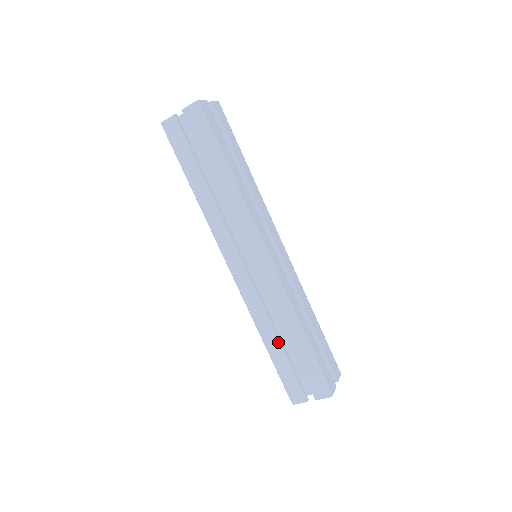
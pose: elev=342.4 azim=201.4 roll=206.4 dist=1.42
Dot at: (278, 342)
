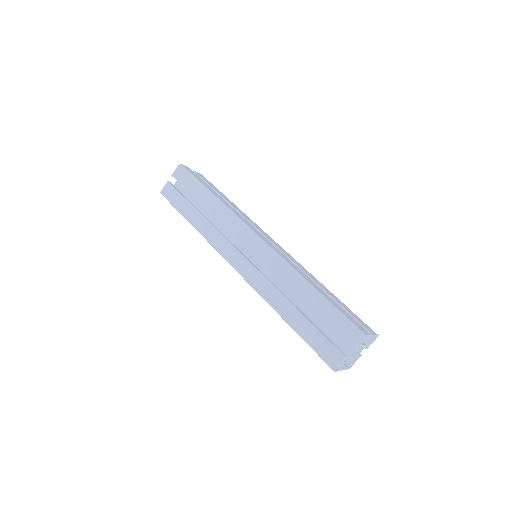
Dot at: (295, 309)
